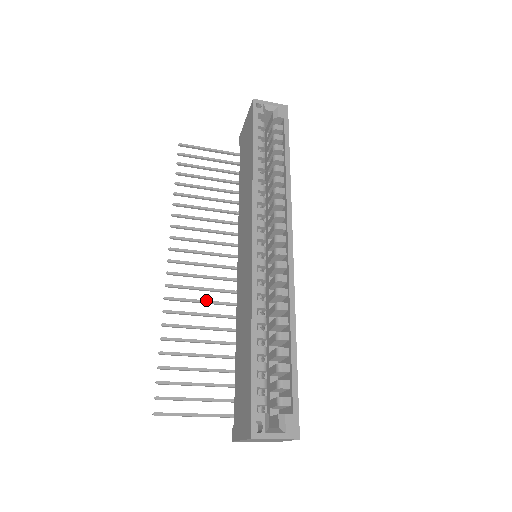
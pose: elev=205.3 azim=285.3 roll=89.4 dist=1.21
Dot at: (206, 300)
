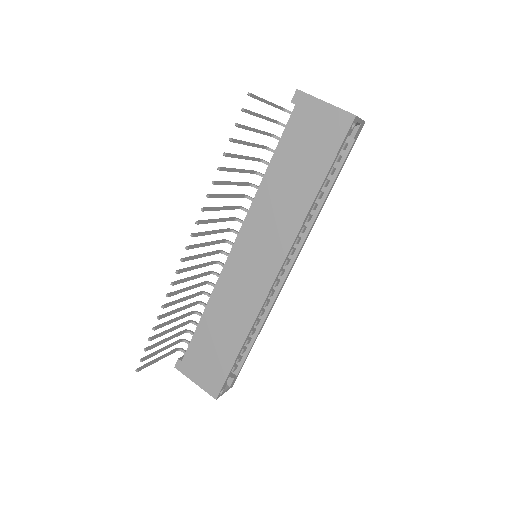
Dot at: (197, 276)
